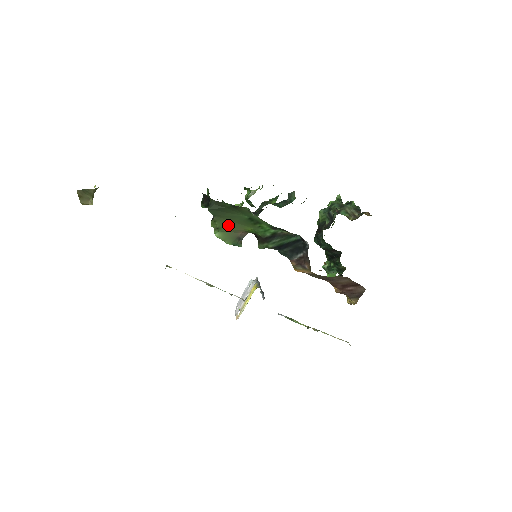
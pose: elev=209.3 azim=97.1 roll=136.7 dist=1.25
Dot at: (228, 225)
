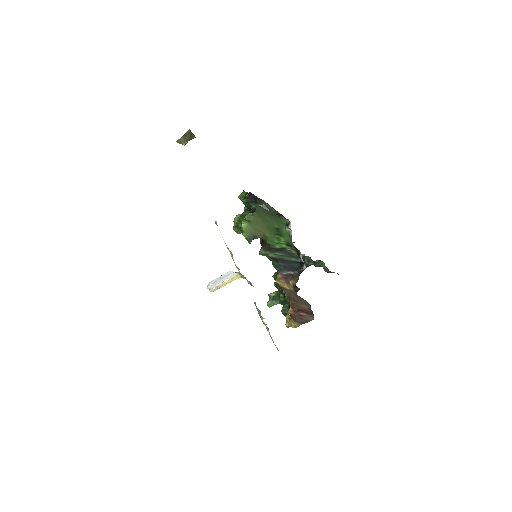
Dot at: (258, 223)
